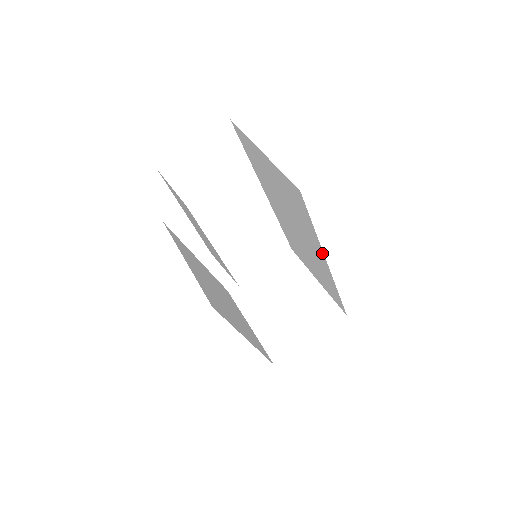
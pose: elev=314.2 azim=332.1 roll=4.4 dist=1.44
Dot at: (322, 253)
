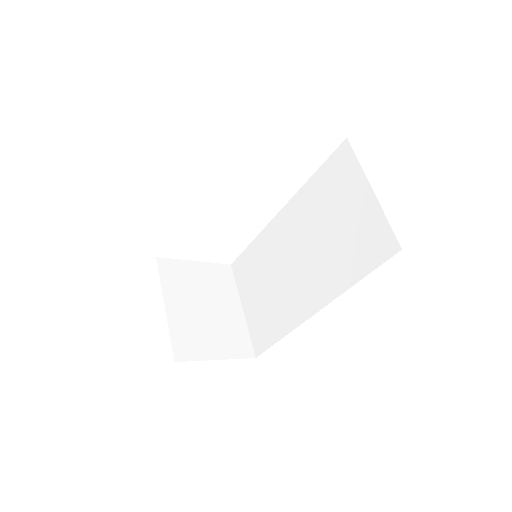
Dot at: (328, 300)
